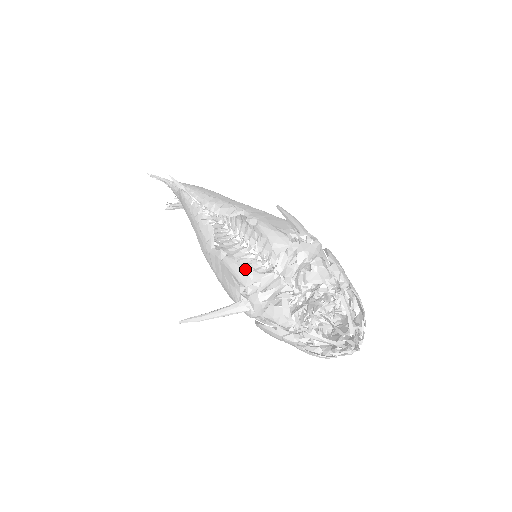
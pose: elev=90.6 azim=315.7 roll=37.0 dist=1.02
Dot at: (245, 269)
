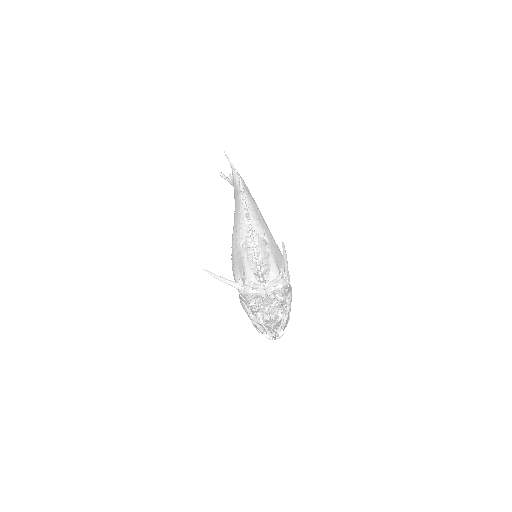
Dot at: (252, 273)
